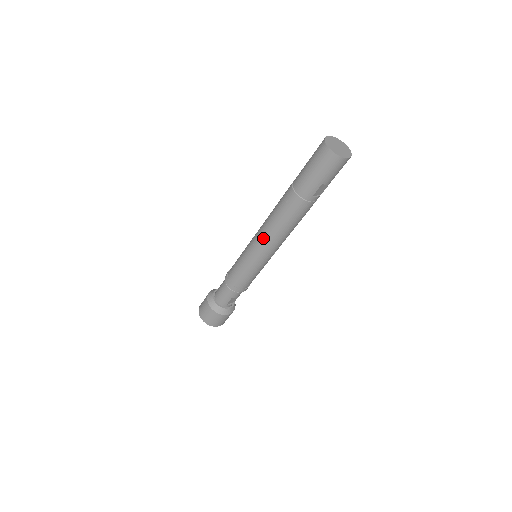
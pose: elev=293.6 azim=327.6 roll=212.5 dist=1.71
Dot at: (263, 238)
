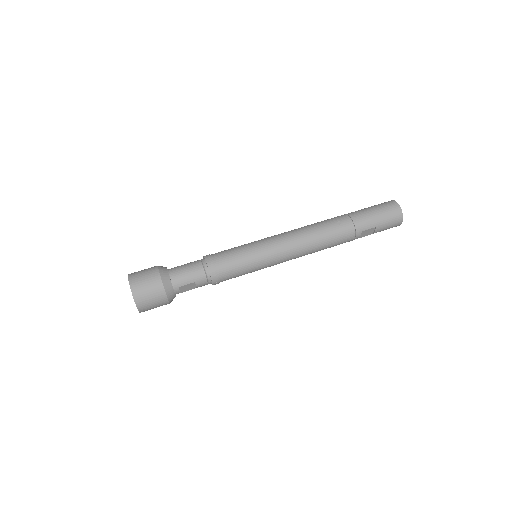
Dot at: (292, 238)
